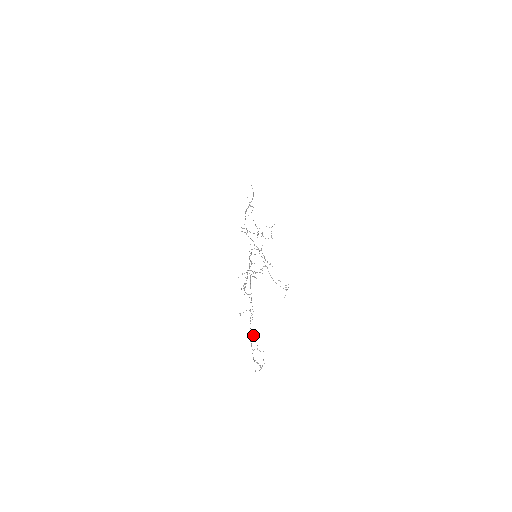
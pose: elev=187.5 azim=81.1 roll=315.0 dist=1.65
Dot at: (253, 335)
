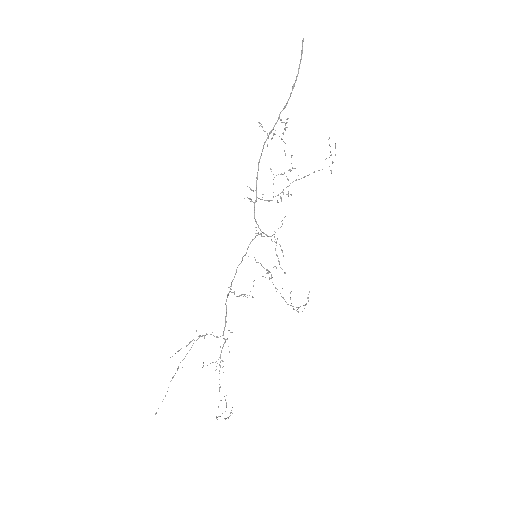
Dot at: (219, 388)
